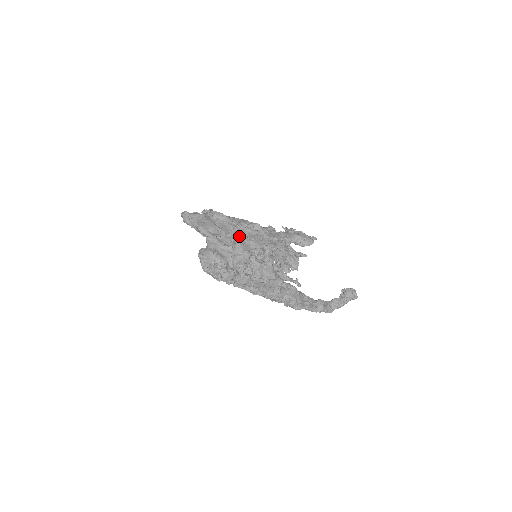
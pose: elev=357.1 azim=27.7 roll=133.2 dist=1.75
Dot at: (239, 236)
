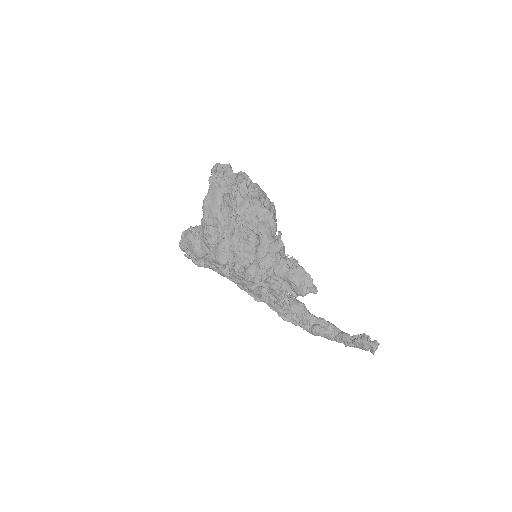
Dot at: (230, 237)
